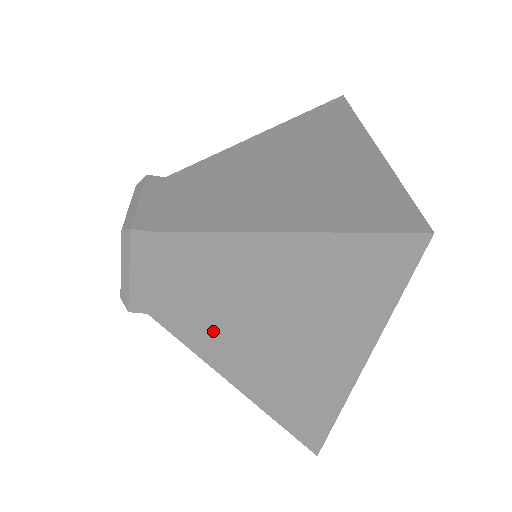
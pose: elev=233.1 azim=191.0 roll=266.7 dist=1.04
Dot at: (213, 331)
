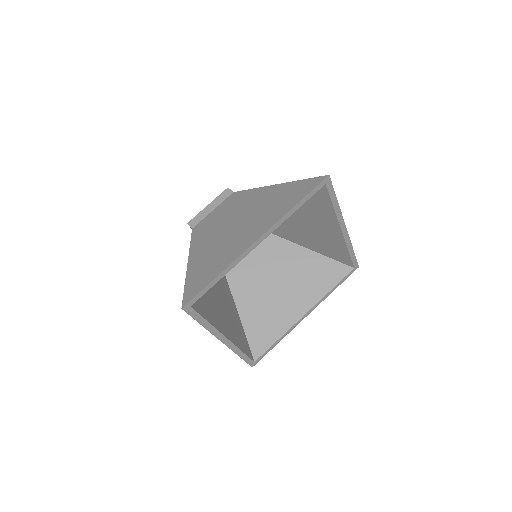
Dot at: (211, 232)
